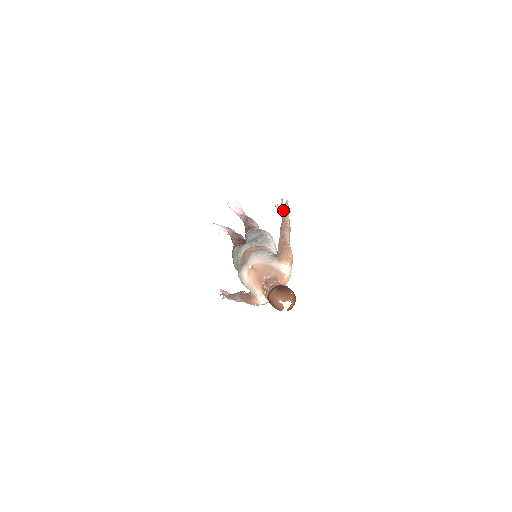
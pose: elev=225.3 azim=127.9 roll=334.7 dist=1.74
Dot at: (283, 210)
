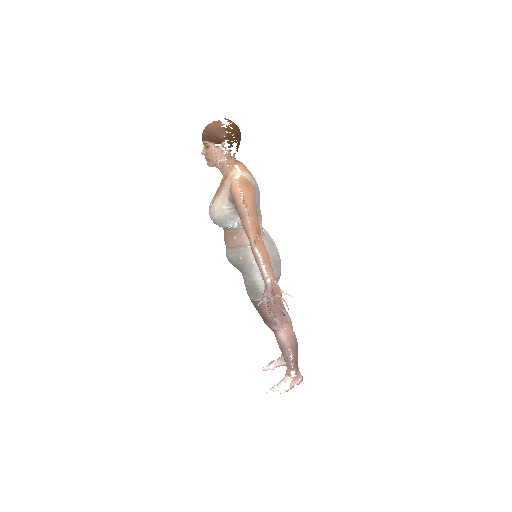
Dot at: occluded
